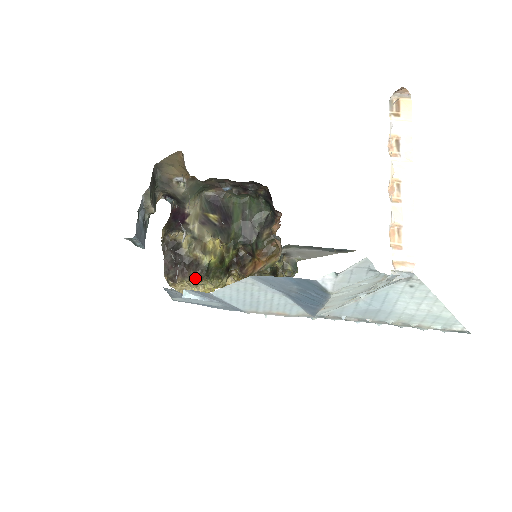
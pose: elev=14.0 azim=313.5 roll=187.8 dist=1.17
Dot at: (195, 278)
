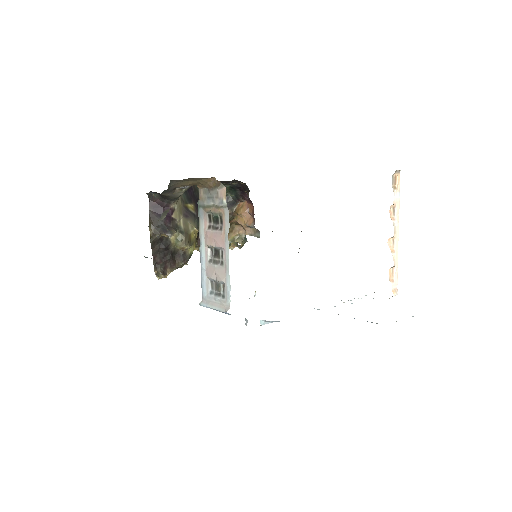
Dot at: (181, 266)
